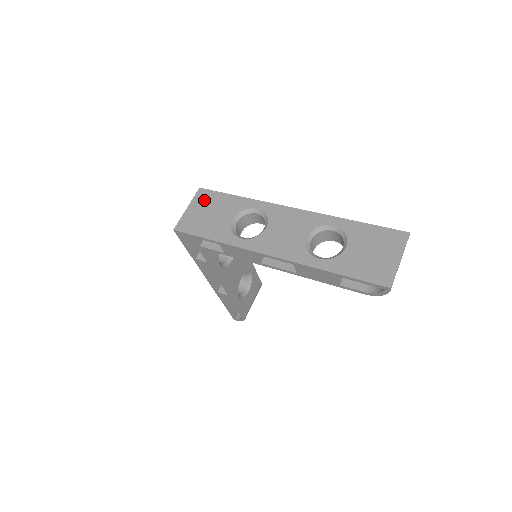
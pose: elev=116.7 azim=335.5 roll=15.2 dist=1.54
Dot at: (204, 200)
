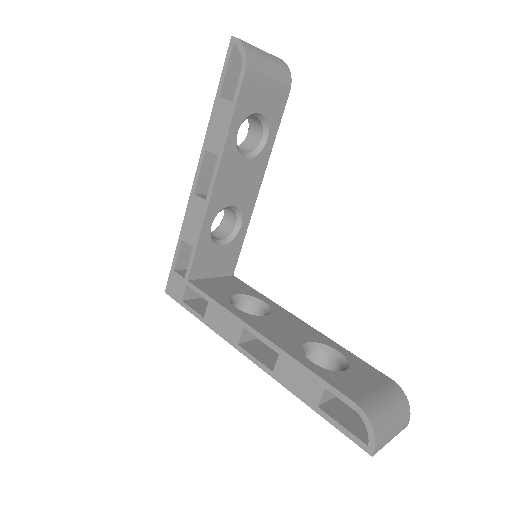
Dot at: occluded
